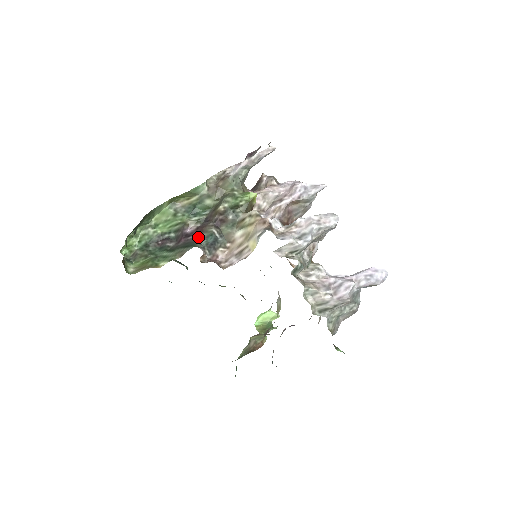
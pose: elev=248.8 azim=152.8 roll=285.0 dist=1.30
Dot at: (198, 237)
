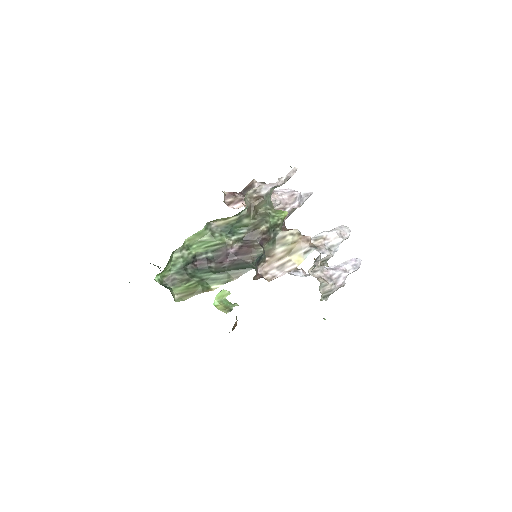
Dot at: (248, 257)
